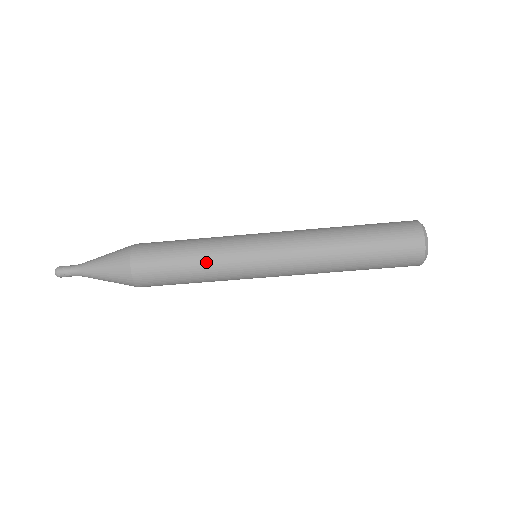
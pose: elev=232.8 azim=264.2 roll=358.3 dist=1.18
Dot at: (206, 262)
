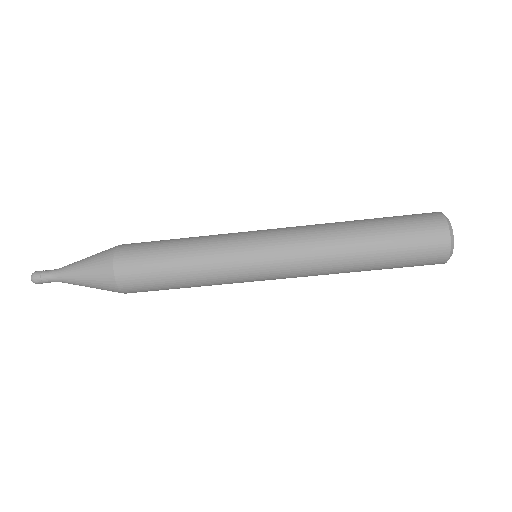
Dot at: (198, 258)
